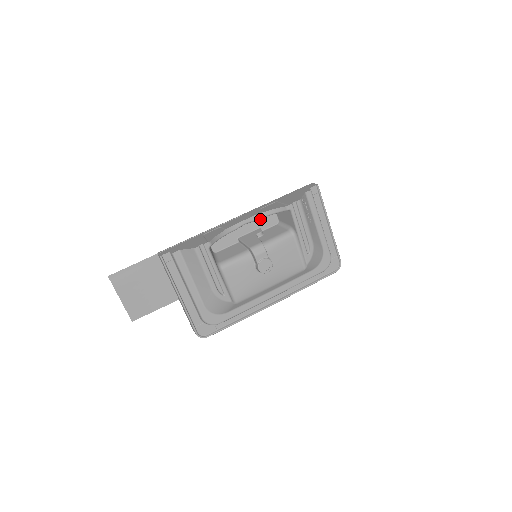
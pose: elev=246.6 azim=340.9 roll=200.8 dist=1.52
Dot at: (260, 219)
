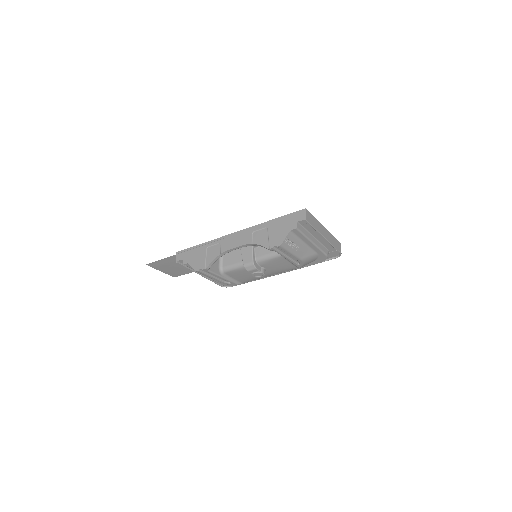
Dot at: occluded
